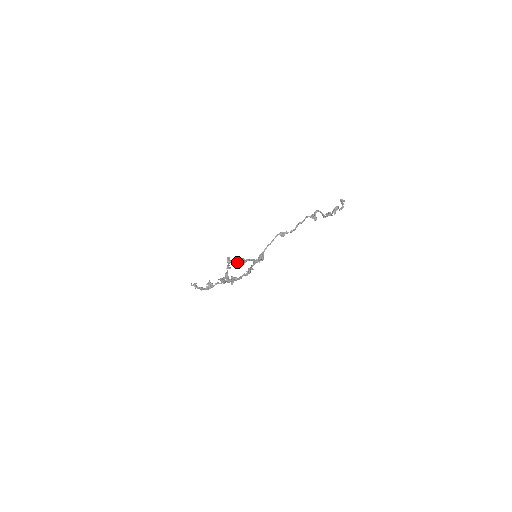
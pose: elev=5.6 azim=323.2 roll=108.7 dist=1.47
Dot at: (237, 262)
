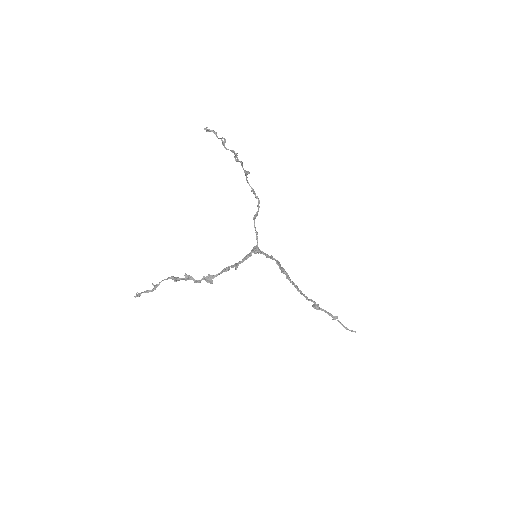
Dot at: (301, 294)
